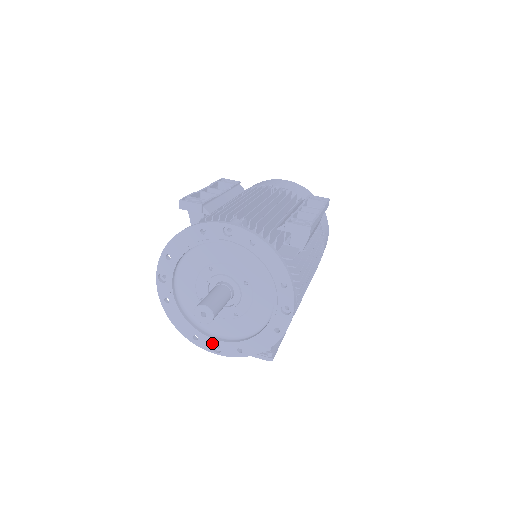
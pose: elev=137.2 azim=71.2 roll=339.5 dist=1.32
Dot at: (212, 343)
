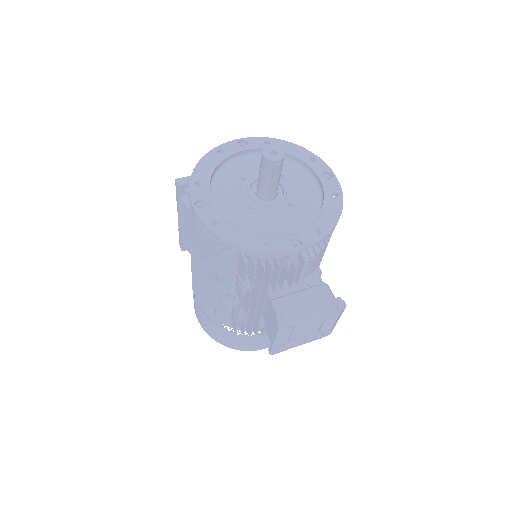
Dot at: (287, 240)
